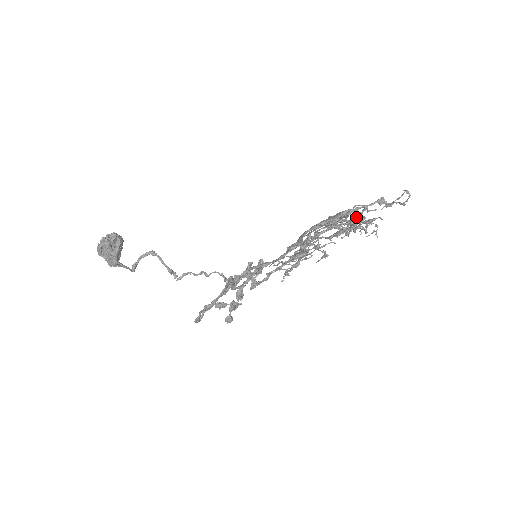
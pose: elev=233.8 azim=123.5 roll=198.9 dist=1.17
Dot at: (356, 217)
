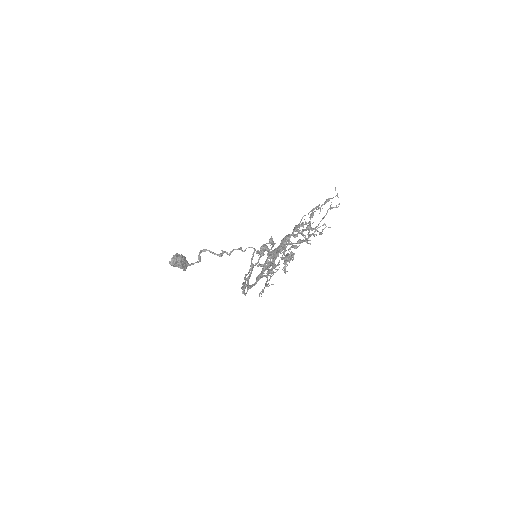
Dot at: (285, 260)
